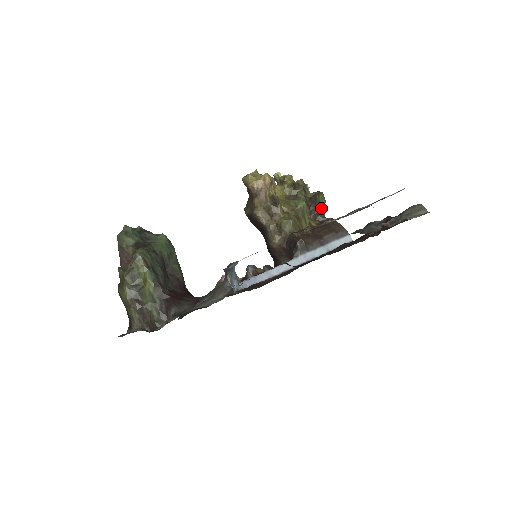
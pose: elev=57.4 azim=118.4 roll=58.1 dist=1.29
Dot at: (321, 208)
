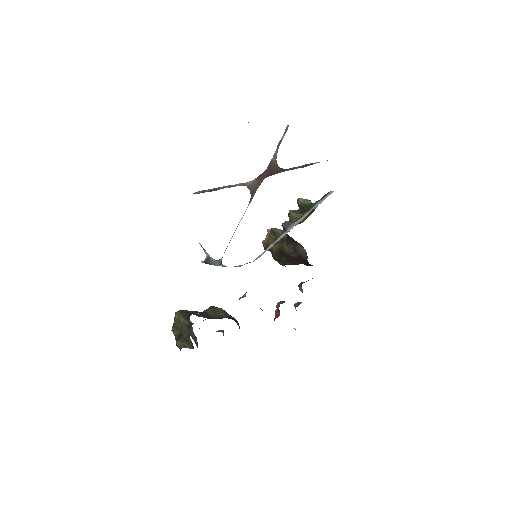
Dot at: (310, 206)
